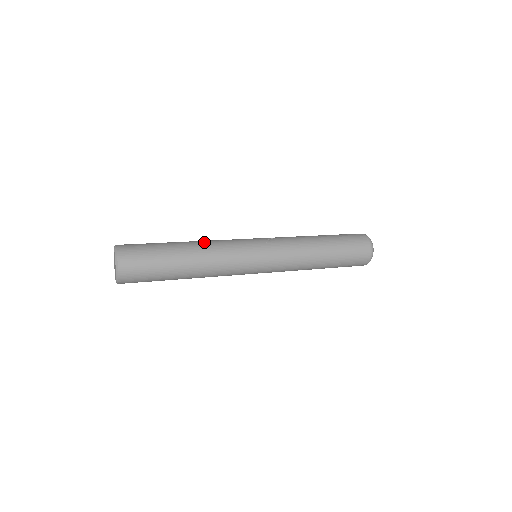
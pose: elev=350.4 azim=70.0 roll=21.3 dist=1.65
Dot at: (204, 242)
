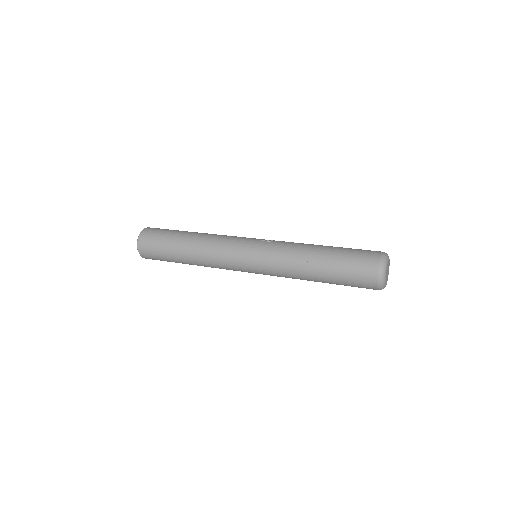
Dot at: occluded
